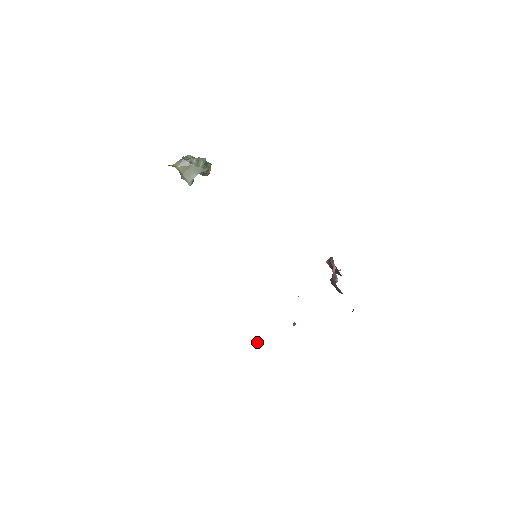
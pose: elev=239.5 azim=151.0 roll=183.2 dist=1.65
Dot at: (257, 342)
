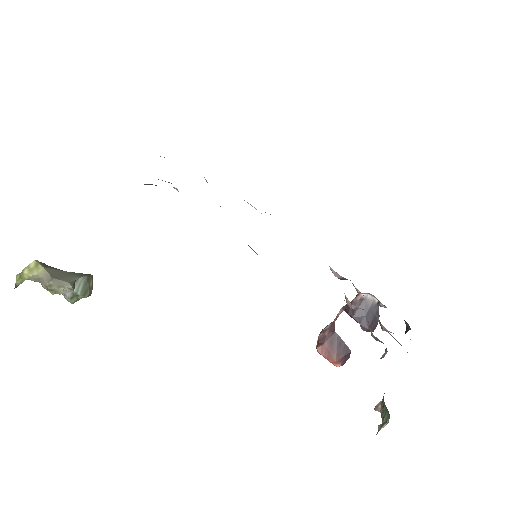
Dot at: occluded
